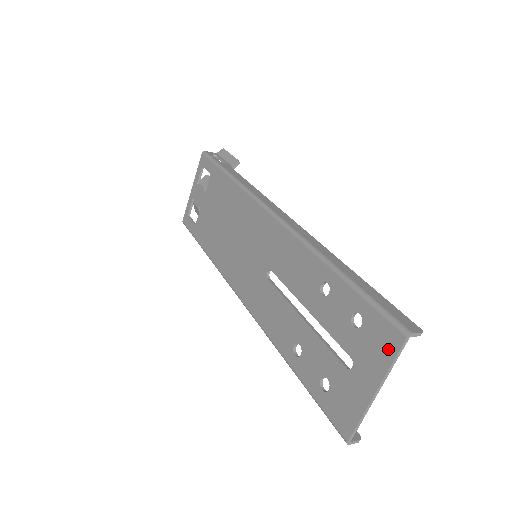
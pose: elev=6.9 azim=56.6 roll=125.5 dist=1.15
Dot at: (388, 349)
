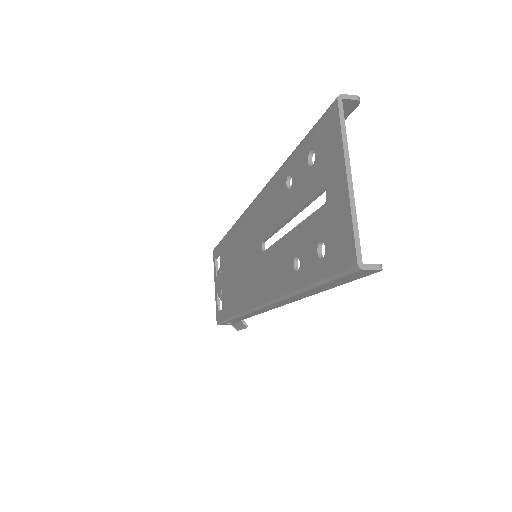
Dot at: (334, 131)
